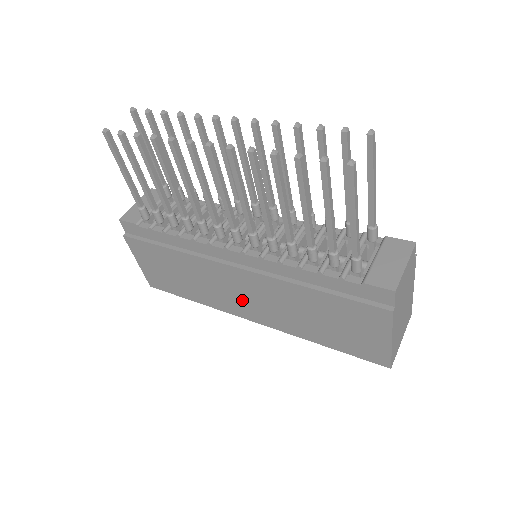
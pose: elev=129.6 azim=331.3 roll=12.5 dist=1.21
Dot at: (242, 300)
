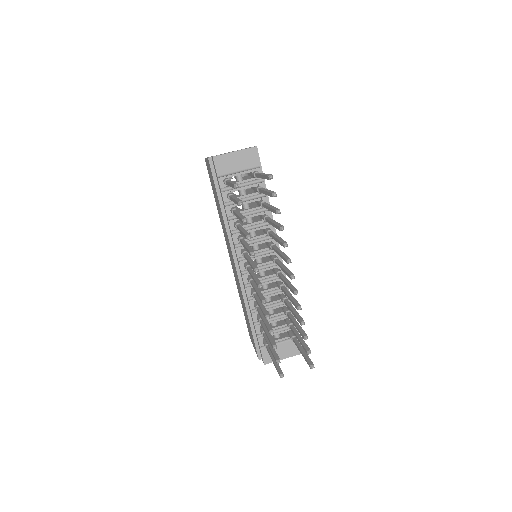
Dot at: occluded
